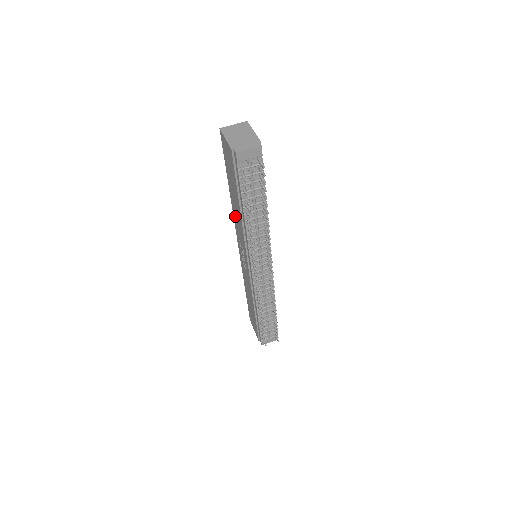
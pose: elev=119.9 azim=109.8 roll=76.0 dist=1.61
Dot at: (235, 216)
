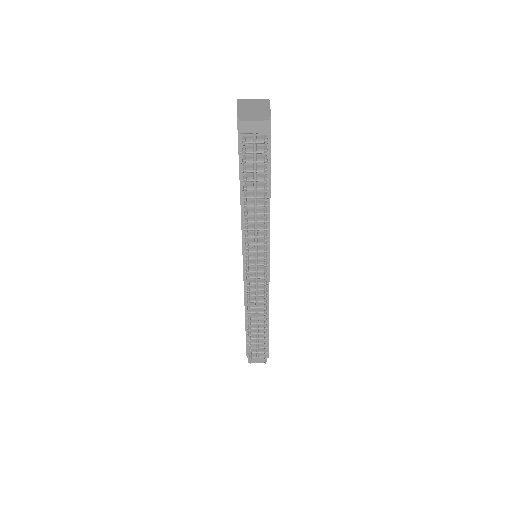
Dot at: occluded
